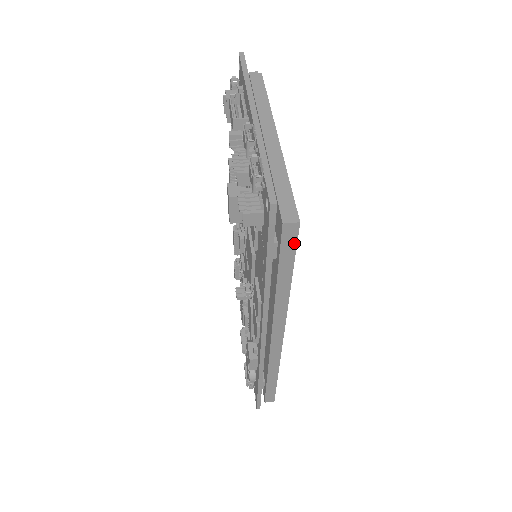
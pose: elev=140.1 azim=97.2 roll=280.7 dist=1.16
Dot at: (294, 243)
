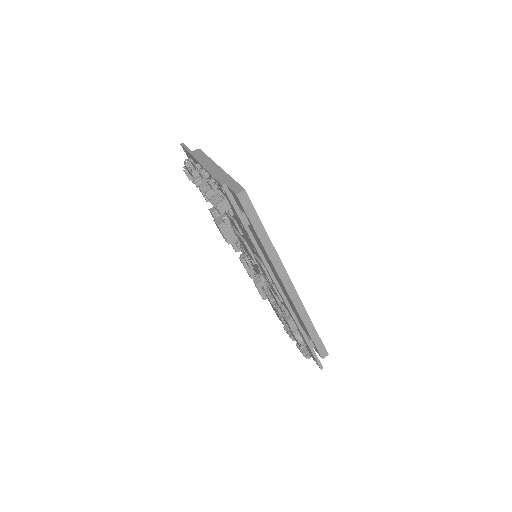
Dot at: (251, 205)
